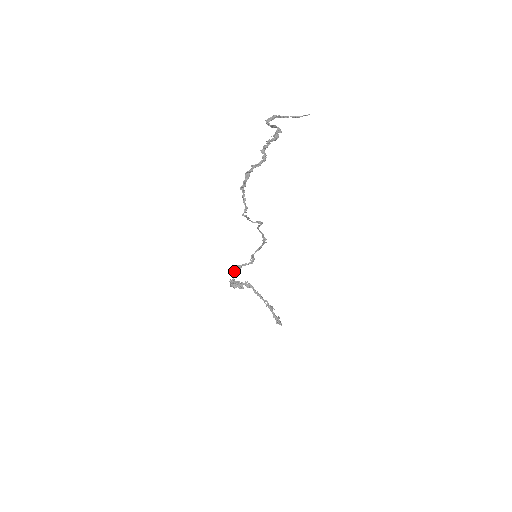
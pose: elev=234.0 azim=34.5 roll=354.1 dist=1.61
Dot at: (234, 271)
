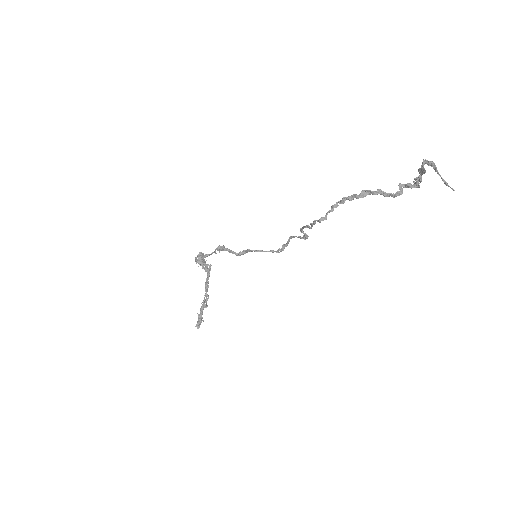
Dot at: (216, 249)
